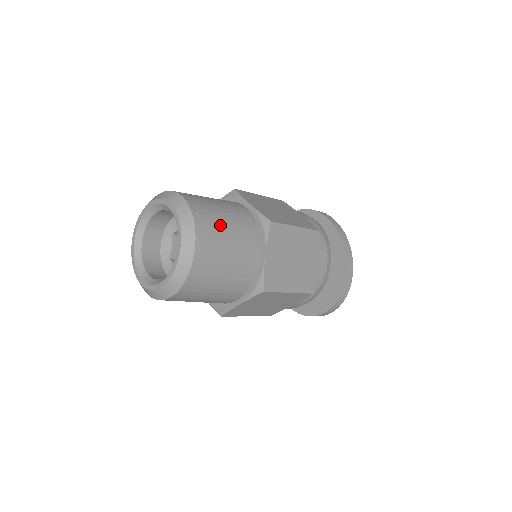
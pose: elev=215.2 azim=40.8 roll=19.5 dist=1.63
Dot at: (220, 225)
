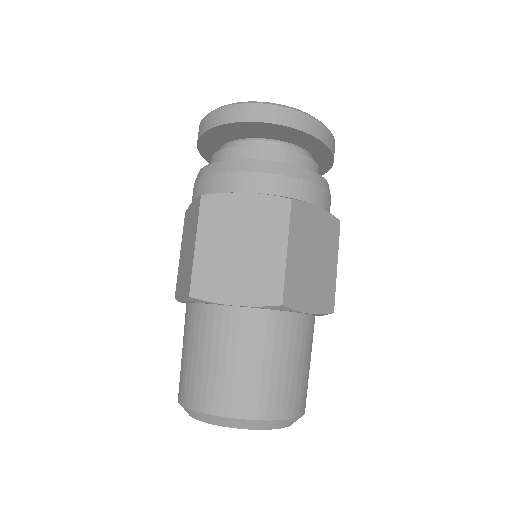
Dot at: occluded
